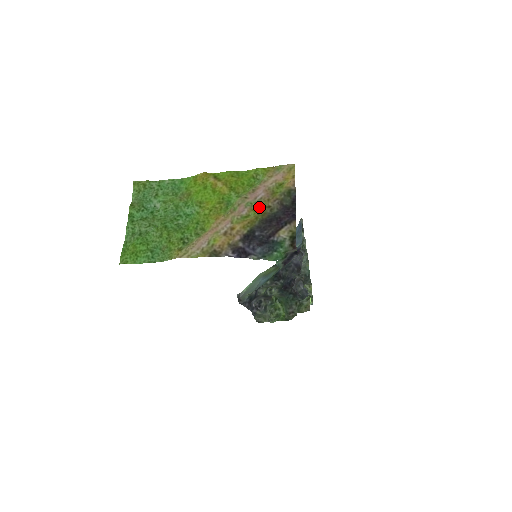
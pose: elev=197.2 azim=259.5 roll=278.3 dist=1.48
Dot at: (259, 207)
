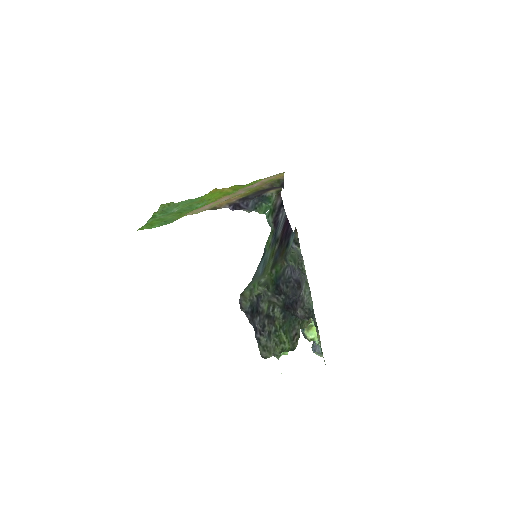
Dot at: (254, 188)
